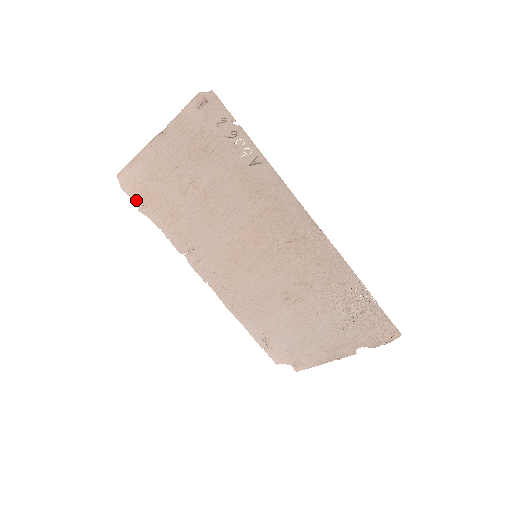
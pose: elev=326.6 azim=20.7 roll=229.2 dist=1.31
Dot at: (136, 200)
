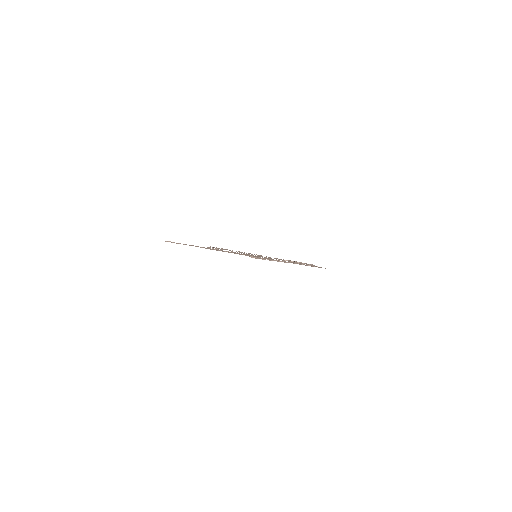
Dot at: occluded
